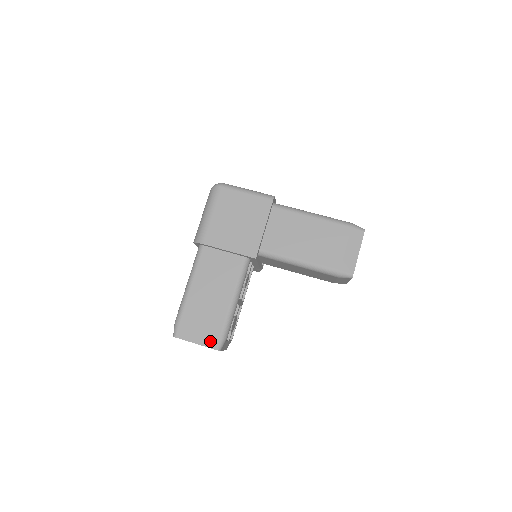
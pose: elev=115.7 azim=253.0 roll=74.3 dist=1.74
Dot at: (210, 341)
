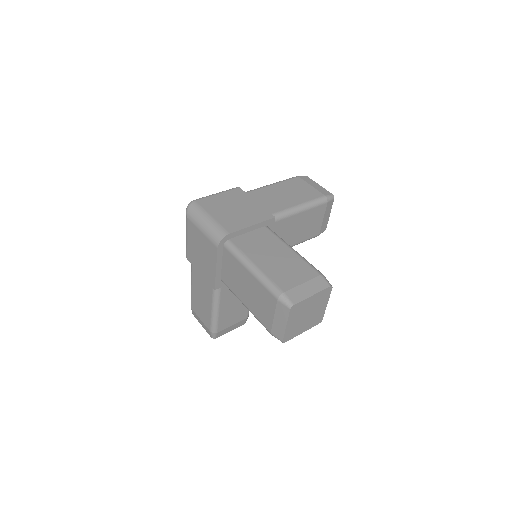
Dot at: (319, 284)
